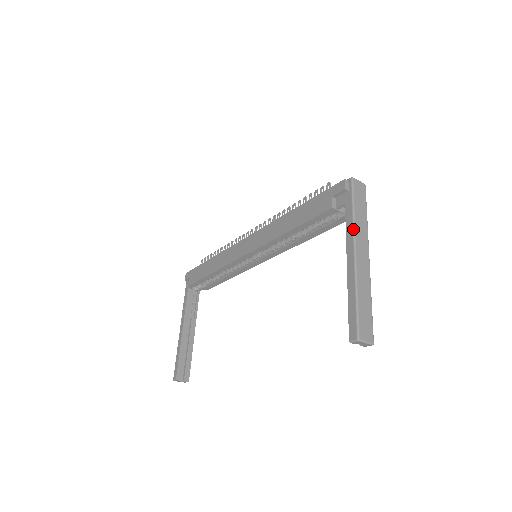
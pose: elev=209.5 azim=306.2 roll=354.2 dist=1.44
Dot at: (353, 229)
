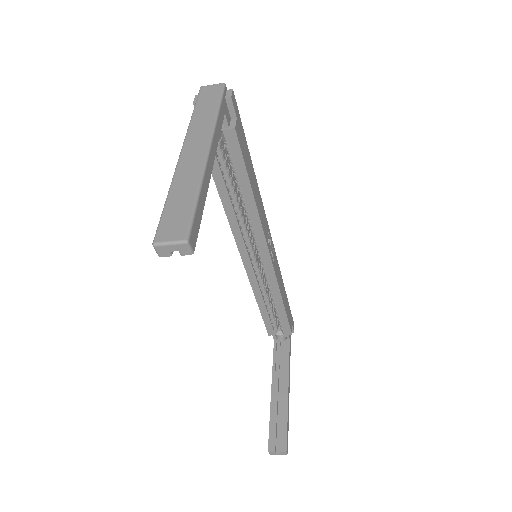
Dot at: occluded
